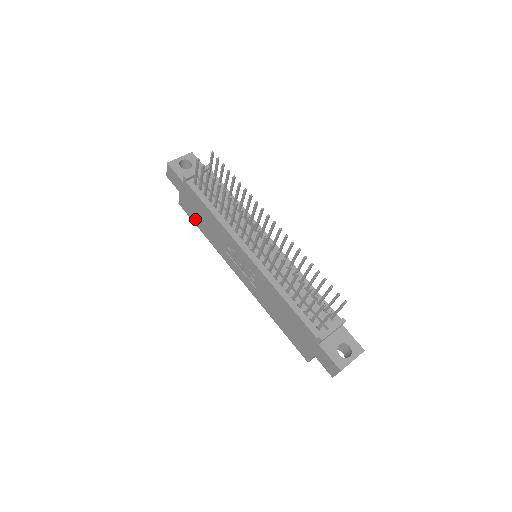
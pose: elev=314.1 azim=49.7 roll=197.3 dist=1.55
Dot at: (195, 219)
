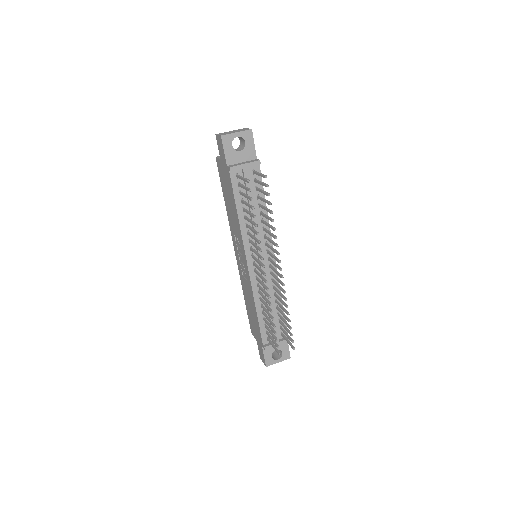
Dot at: (223, 186)
